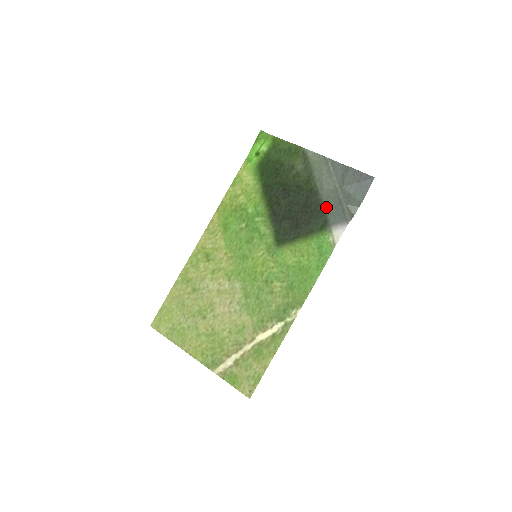
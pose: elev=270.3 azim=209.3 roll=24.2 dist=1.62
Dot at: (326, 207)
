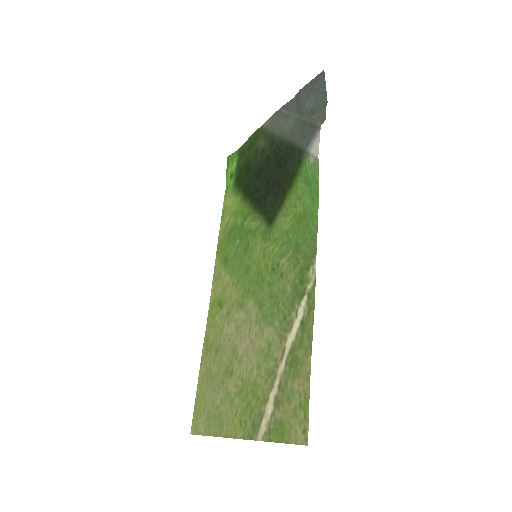
Dot at: (294, 141)
